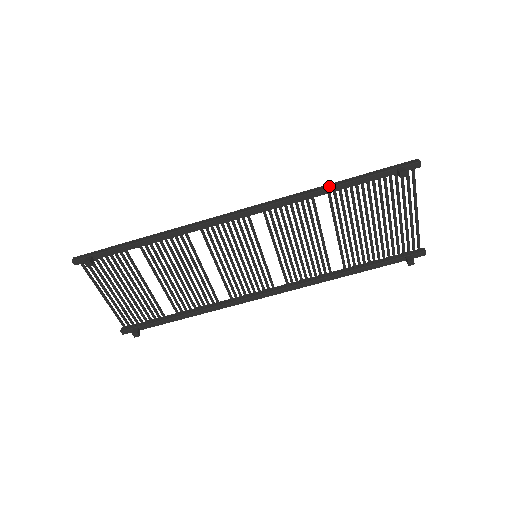
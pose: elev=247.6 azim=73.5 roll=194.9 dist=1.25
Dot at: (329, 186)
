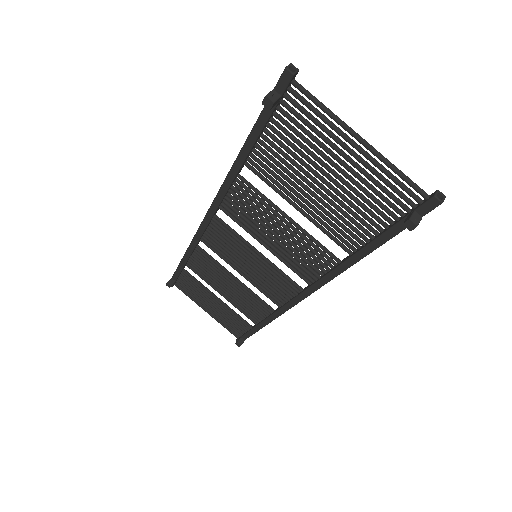
Dot at: (237, 157)
